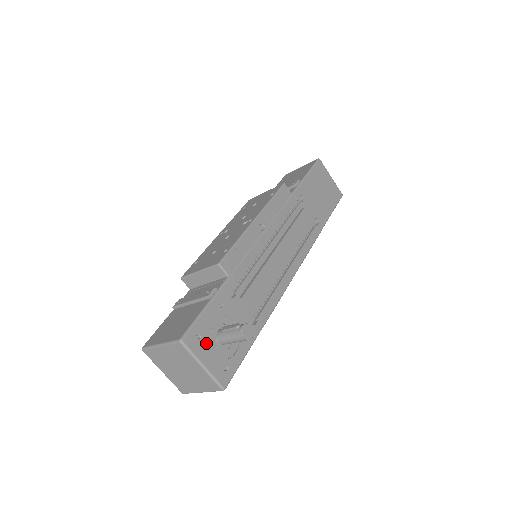
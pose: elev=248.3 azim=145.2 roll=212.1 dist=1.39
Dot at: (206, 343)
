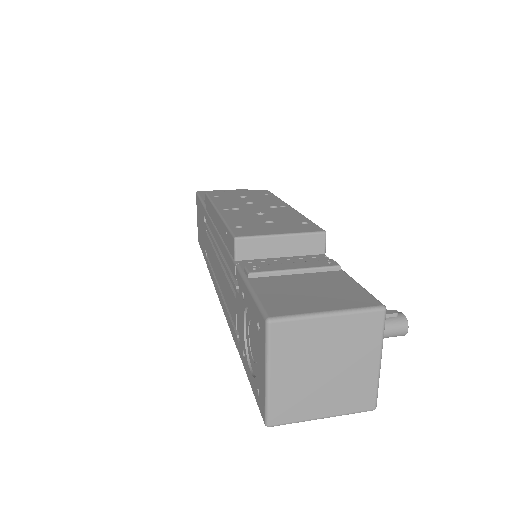
Dot at: occluded
